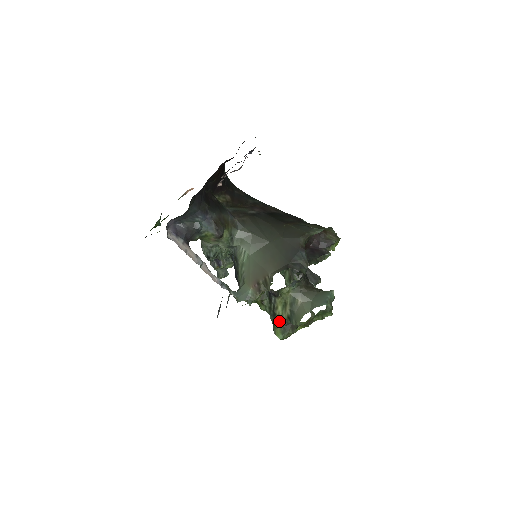
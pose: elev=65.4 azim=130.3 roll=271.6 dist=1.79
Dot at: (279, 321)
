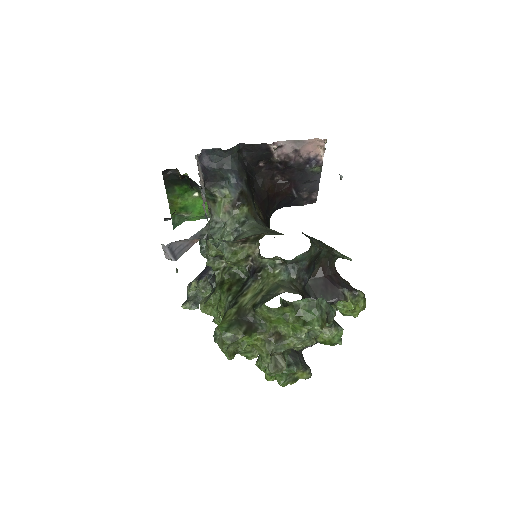
Dot at: (236, 310)
